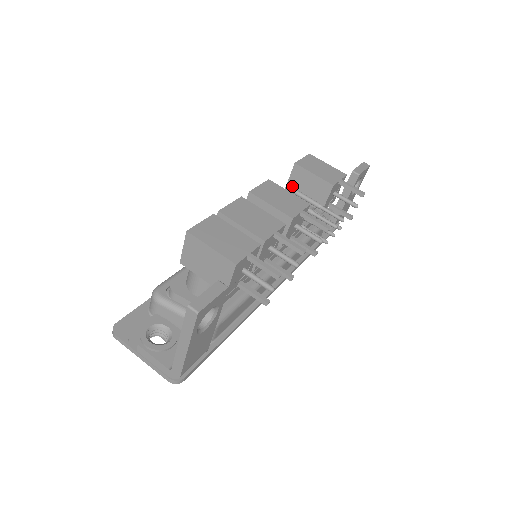
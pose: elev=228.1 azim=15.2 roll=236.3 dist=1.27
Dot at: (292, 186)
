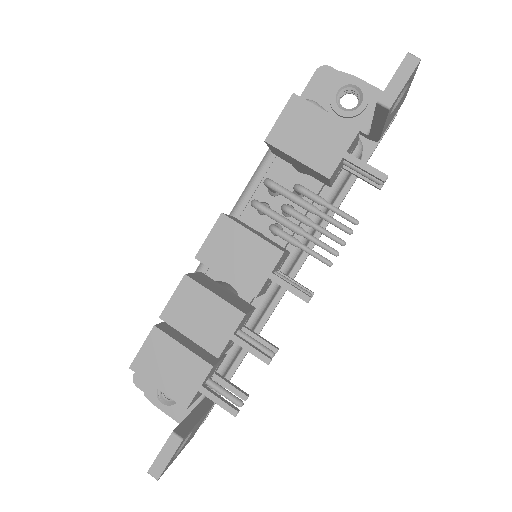
Dot at: (278, 155)
